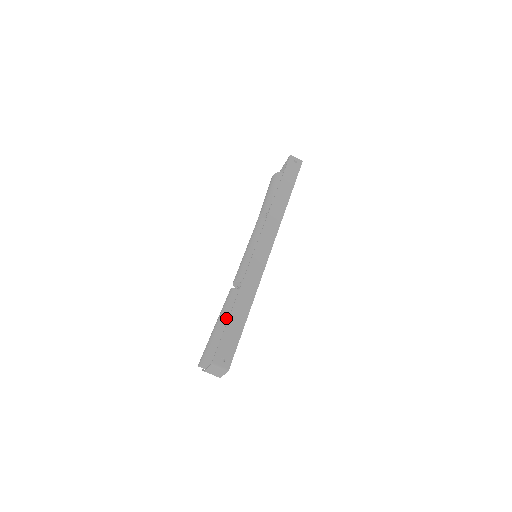
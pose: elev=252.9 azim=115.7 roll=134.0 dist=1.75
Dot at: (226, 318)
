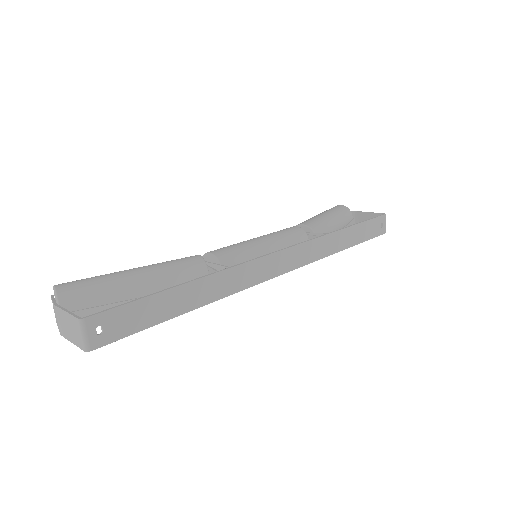
Dot at: (158, 280)
